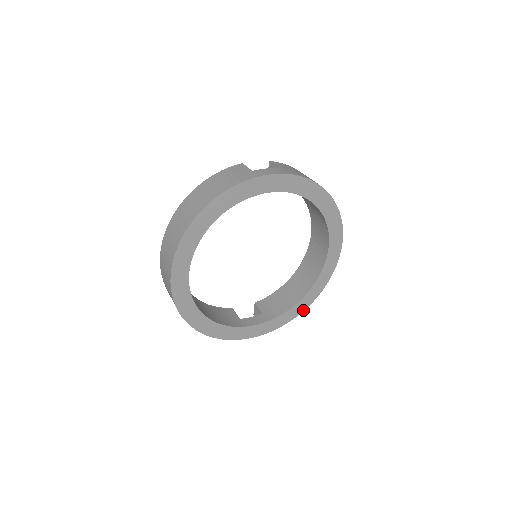
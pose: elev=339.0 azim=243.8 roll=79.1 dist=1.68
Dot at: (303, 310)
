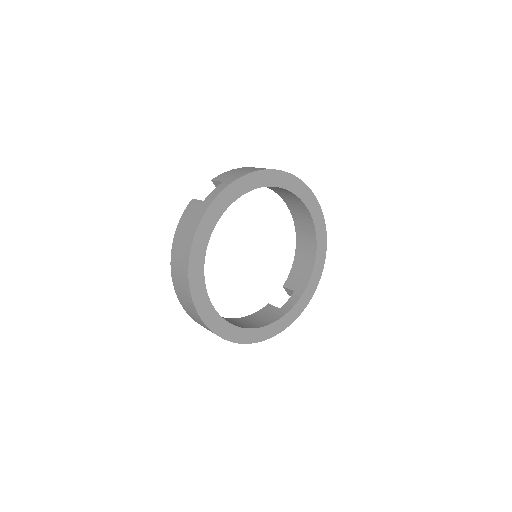
Dot at: (323, 266)
